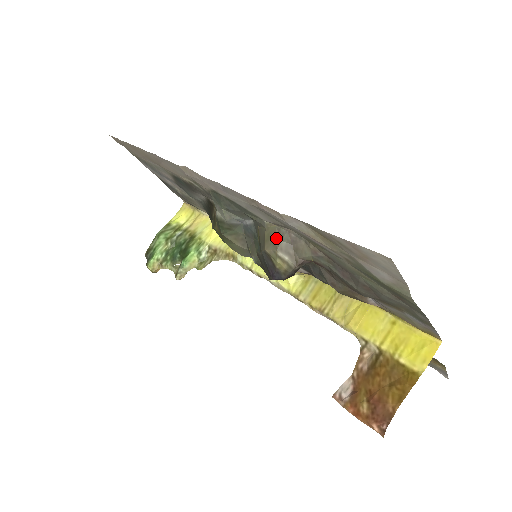
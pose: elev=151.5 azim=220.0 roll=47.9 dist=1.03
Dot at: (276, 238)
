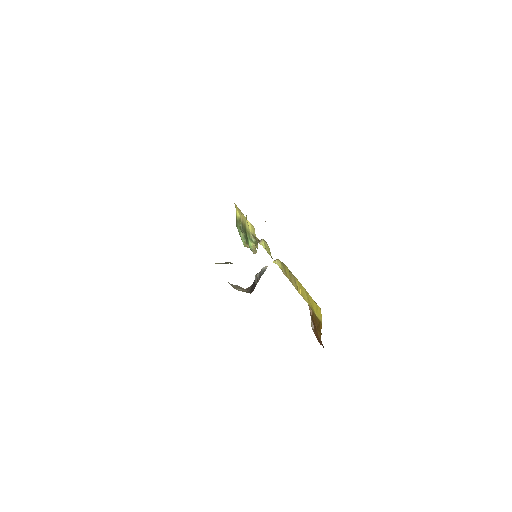
Dot at: occluded
